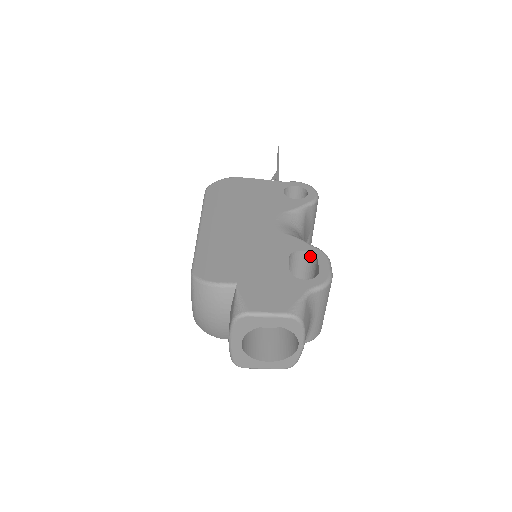
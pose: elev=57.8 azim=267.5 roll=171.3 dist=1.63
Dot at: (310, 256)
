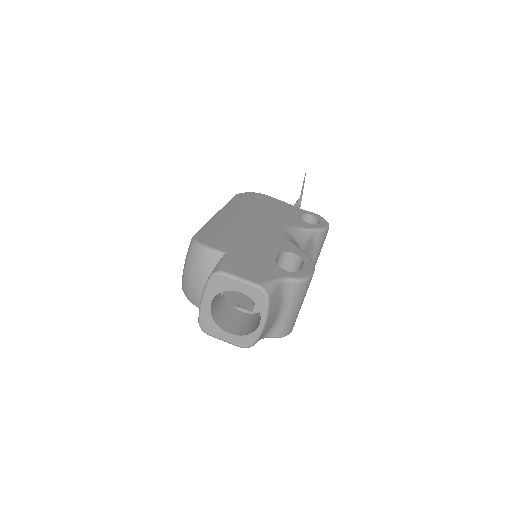
Dot at: (299, 260)
